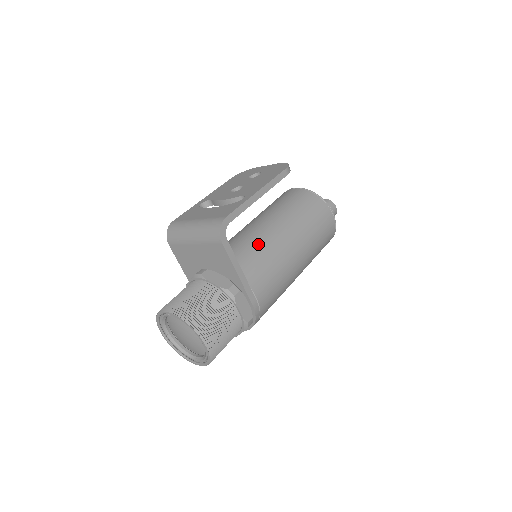
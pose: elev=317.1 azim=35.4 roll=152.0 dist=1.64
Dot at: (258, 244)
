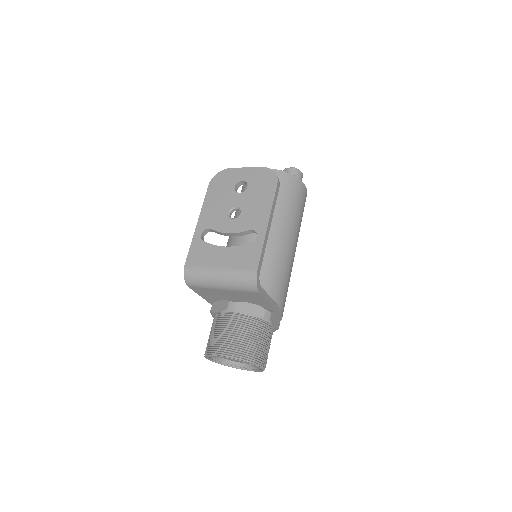
Dot at: (267, 258)
